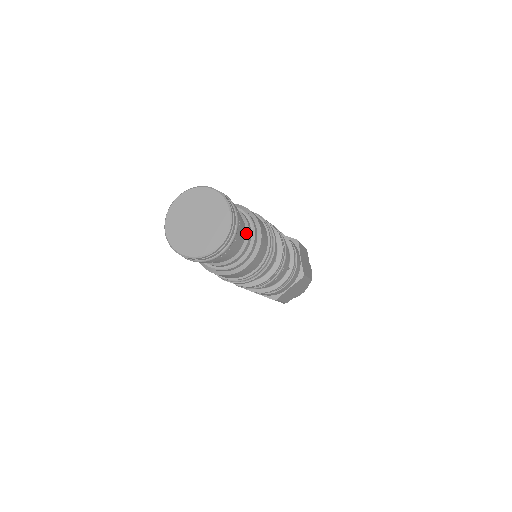
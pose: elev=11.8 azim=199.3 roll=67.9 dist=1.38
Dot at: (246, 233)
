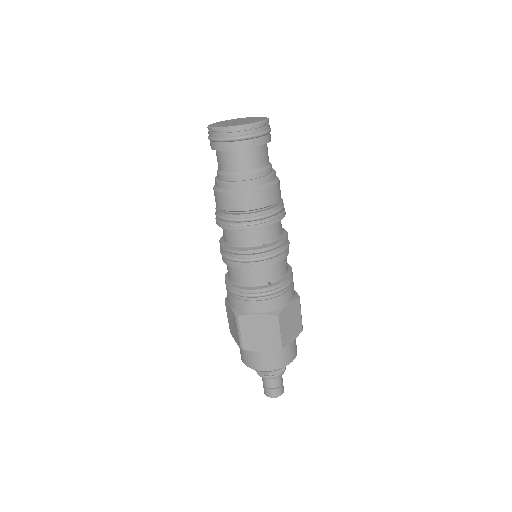
Dot at: (261, 168)
